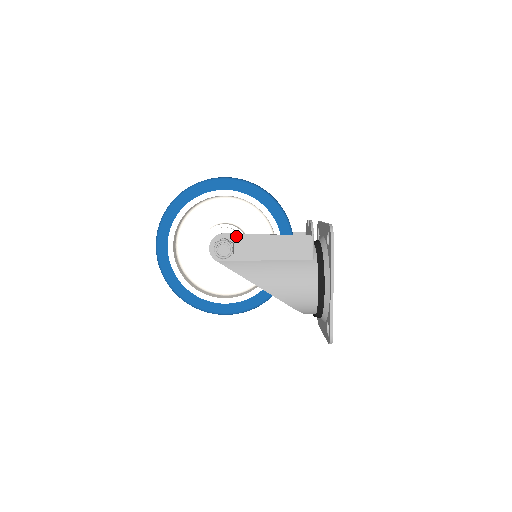
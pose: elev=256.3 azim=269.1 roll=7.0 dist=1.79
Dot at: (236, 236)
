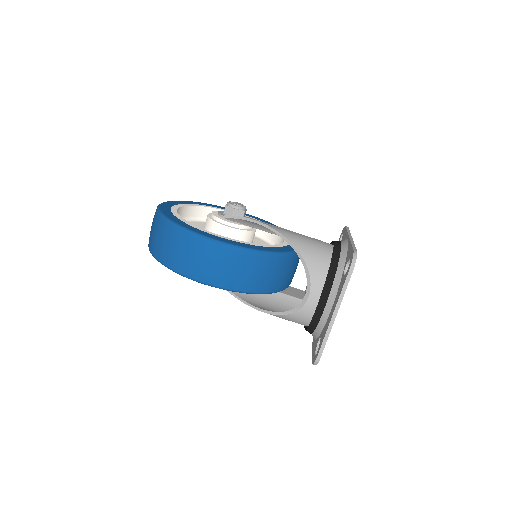
Dot at: occluded
